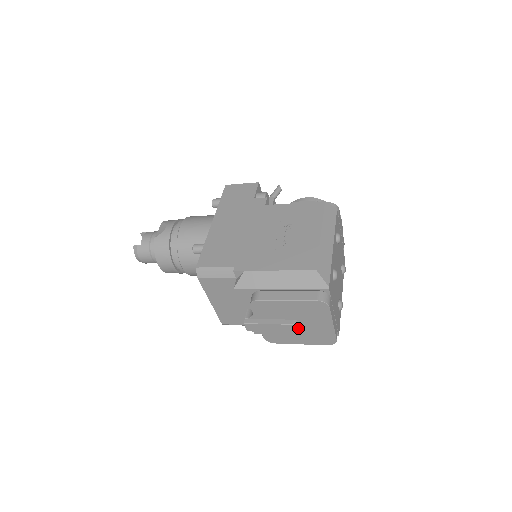
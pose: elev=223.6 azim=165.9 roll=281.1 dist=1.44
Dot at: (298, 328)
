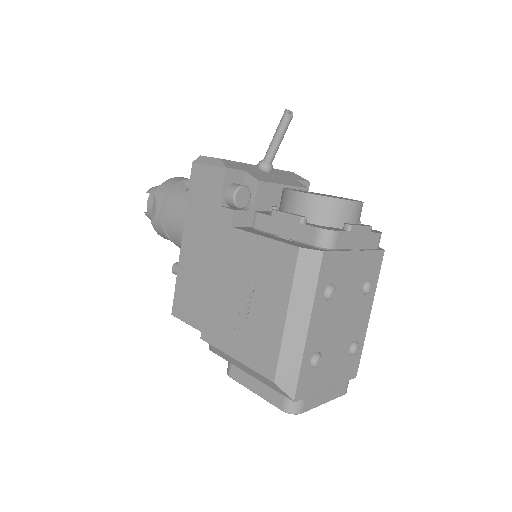
Dot at: occluded
